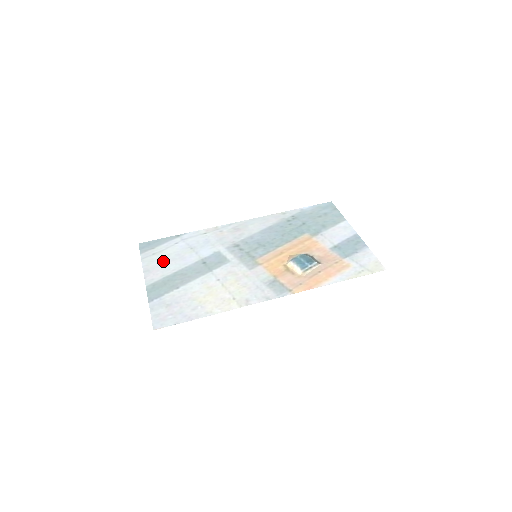
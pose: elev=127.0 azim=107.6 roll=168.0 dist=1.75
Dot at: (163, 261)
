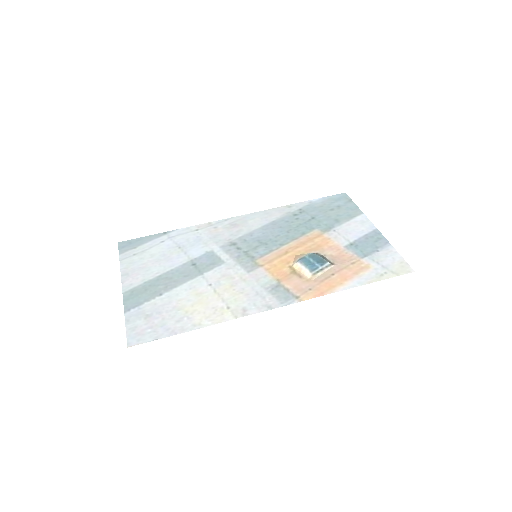
Dot at: (145, 263)
